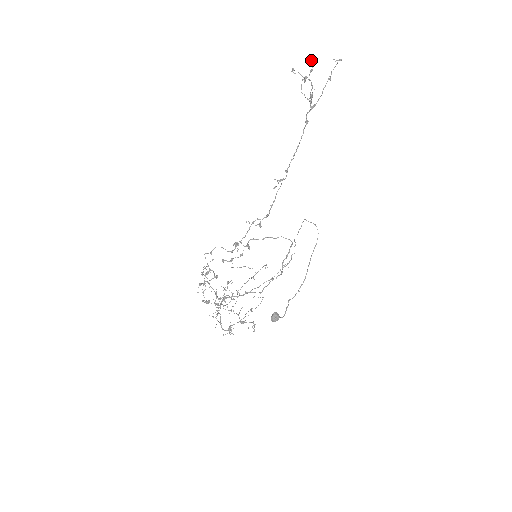
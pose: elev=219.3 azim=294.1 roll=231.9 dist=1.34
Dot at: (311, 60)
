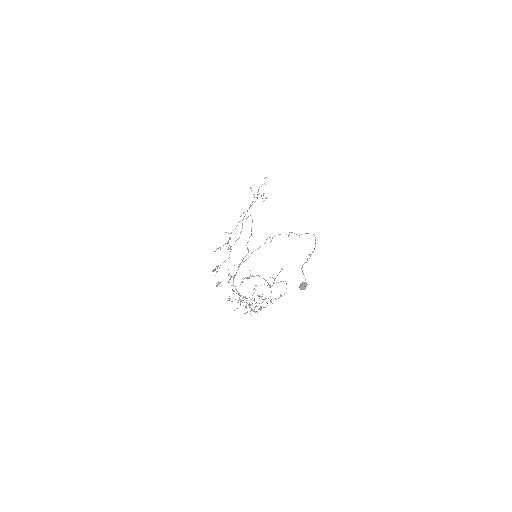
Dot at: occluded
